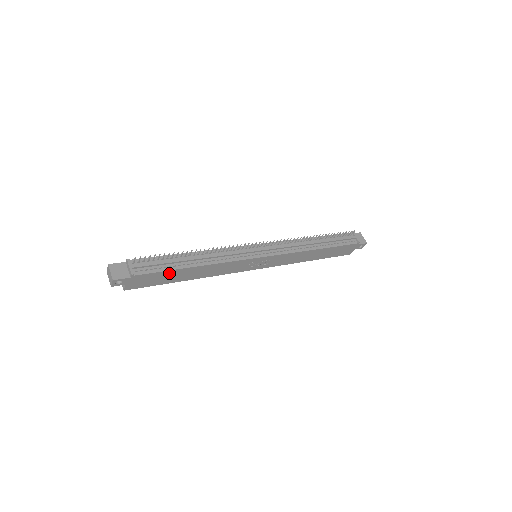
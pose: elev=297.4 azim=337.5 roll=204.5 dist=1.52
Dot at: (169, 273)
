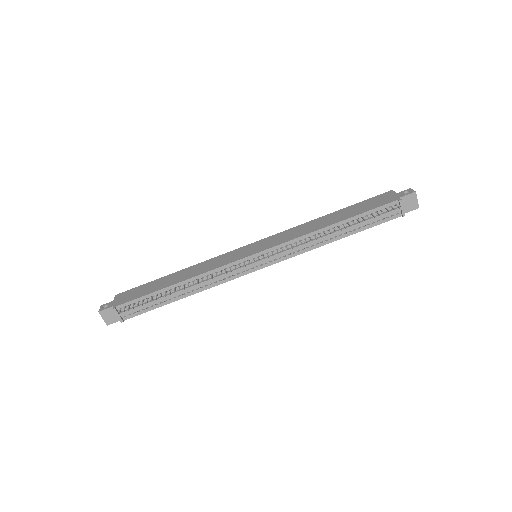
Dot at: (158, 304)
